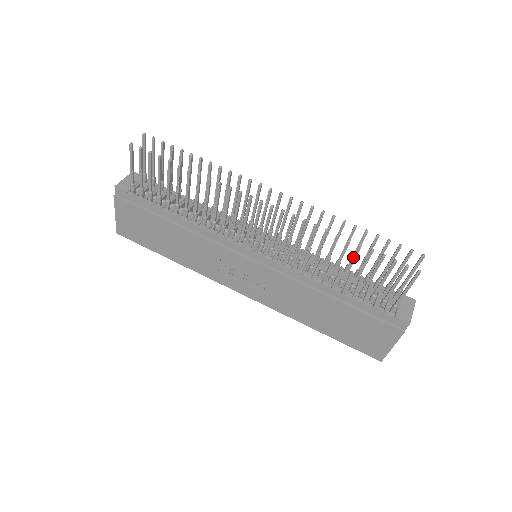
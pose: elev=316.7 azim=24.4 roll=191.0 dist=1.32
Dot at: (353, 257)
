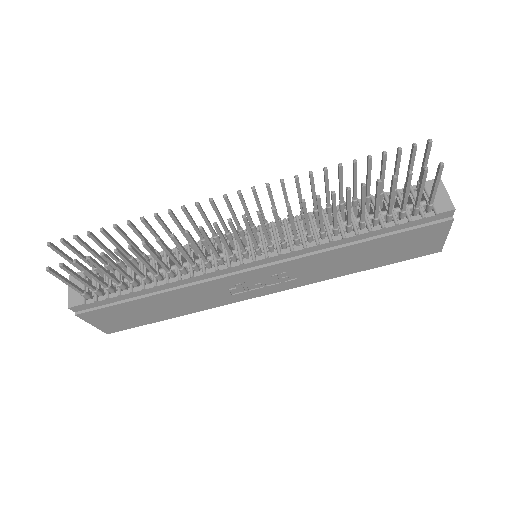
Dot at: (362, 199)
